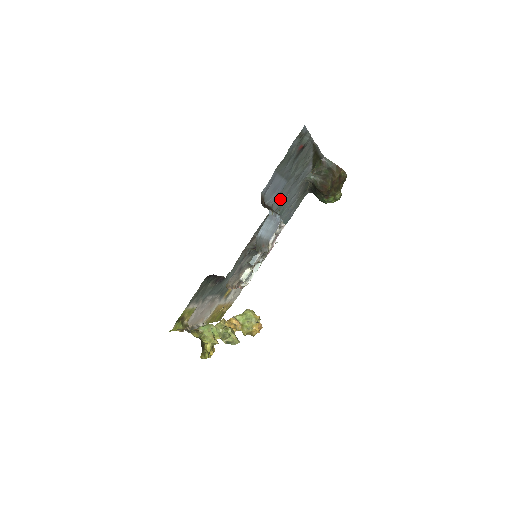
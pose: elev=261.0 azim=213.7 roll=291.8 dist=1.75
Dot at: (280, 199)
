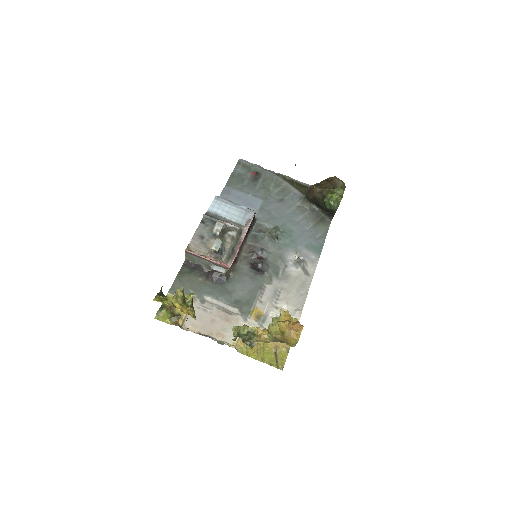
Dot at: (266, 214)
